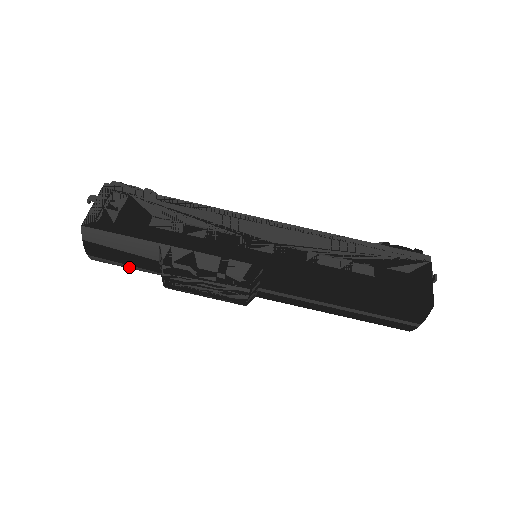
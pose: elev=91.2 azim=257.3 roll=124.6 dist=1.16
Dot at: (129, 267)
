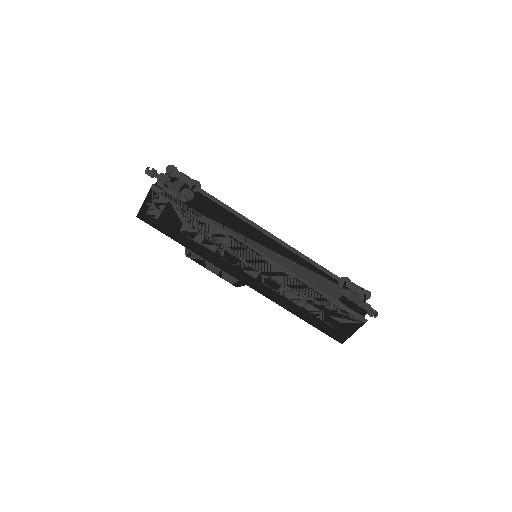
Dot at: occluded
